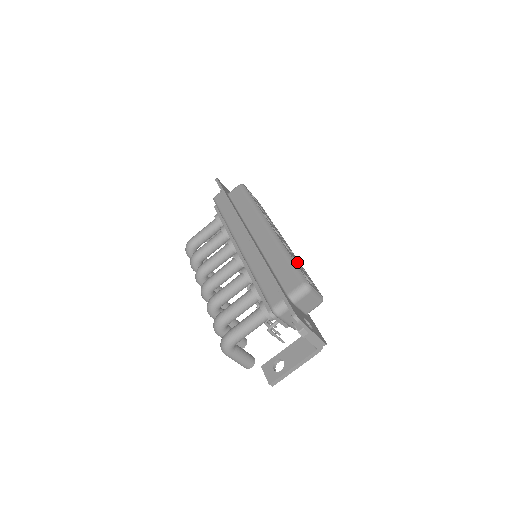
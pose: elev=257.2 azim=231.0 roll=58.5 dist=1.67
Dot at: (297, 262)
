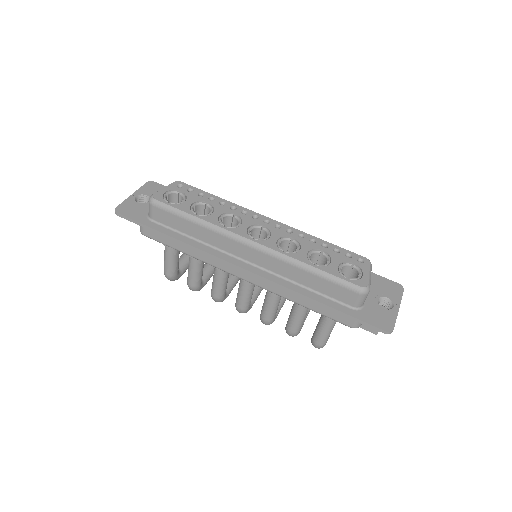
Dot at: (315, 251)
